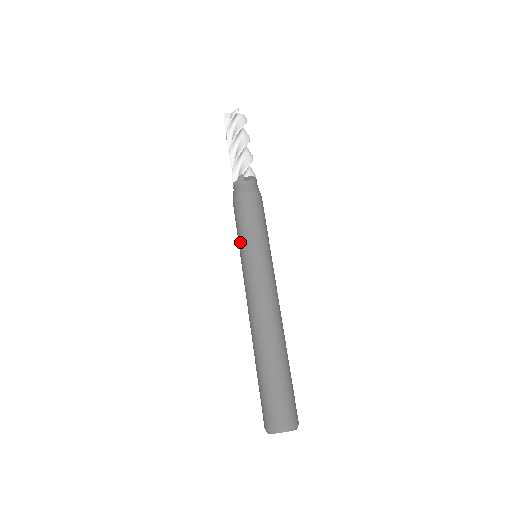
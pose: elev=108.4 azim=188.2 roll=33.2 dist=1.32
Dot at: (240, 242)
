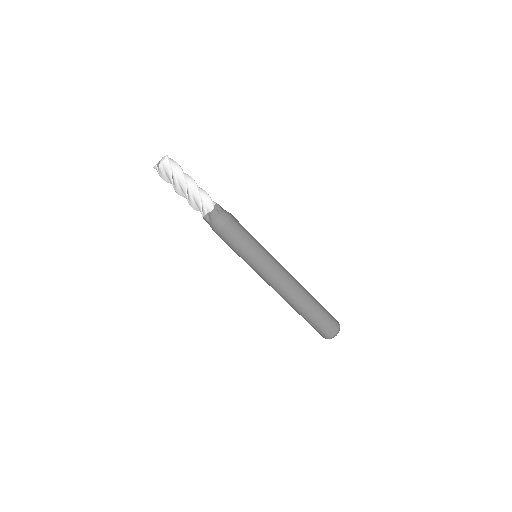
Dot at: occluded
